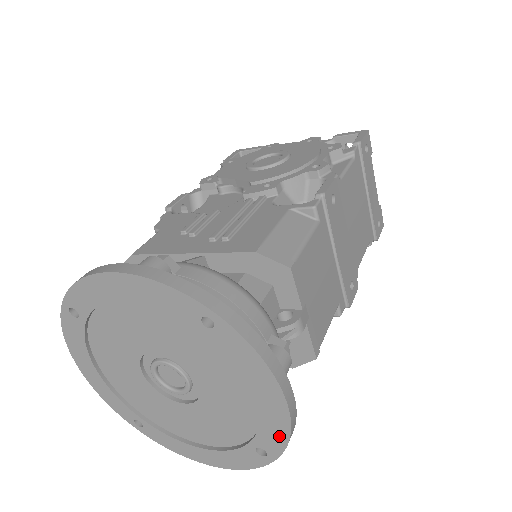
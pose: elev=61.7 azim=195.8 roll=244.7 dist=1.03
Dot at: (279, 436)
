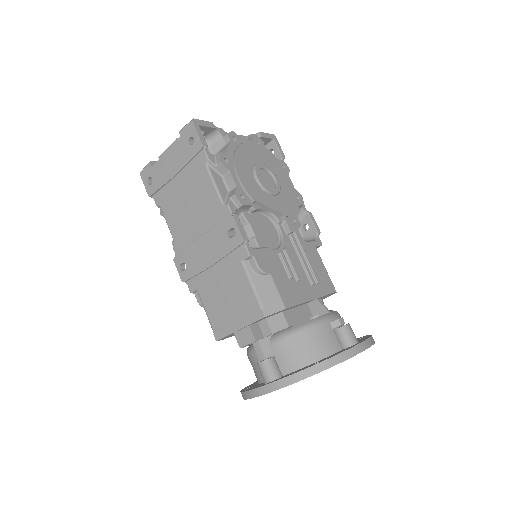
Dot at: occluded
